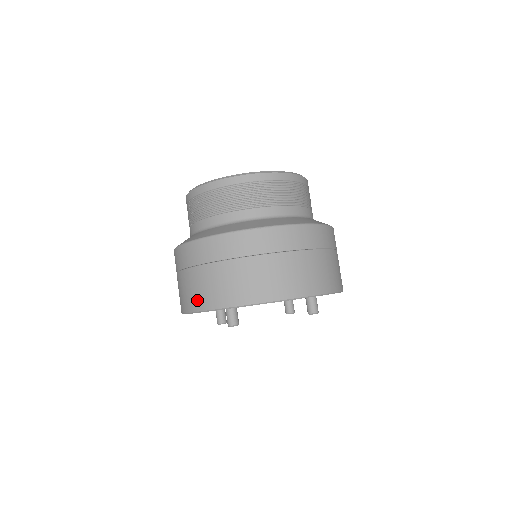
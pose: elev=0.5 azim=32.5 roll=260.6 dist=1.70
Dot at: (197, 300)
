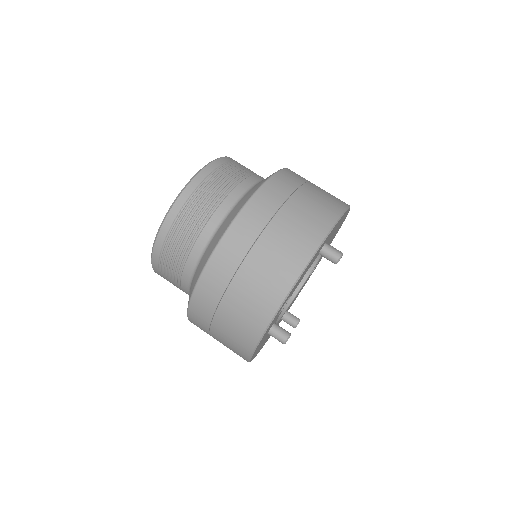
Dot at: (311, 233)
